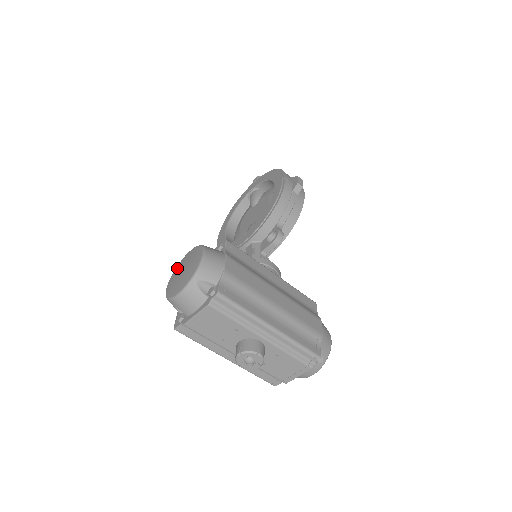
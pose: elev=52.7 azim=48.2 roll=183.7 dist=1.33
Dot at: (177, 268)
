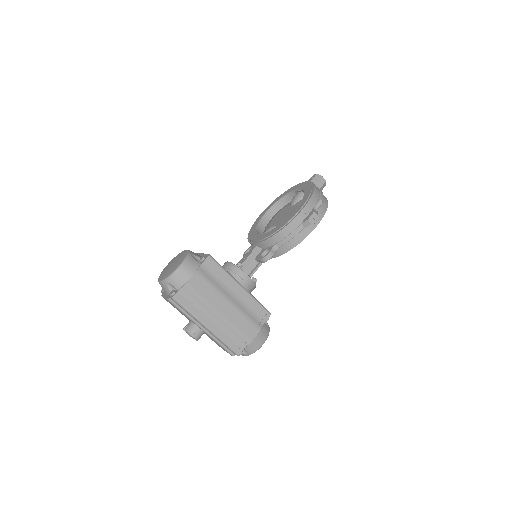
Dot at: (177, 256)
